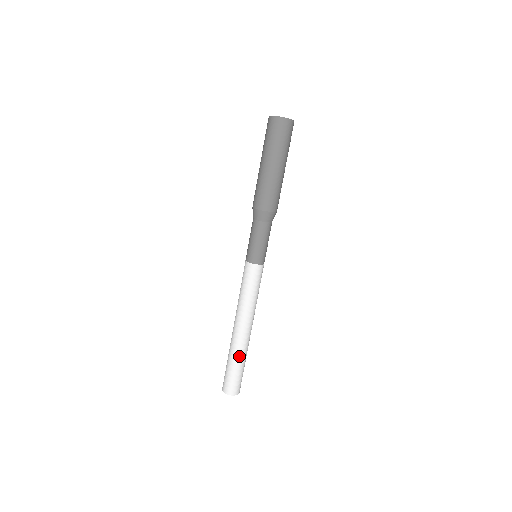
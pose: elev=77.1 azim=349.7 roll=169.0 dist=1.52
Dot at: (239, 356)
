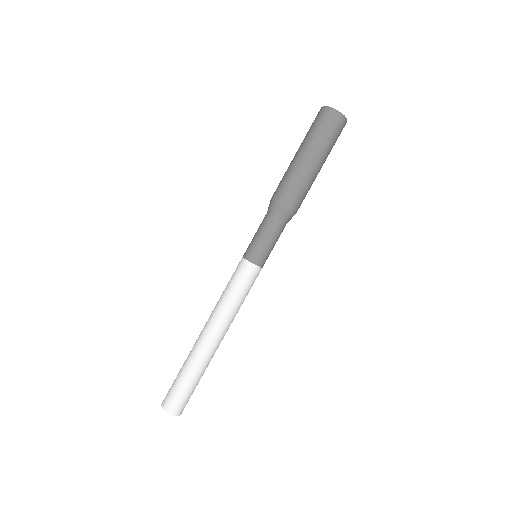
Dot at: (194, 366)
